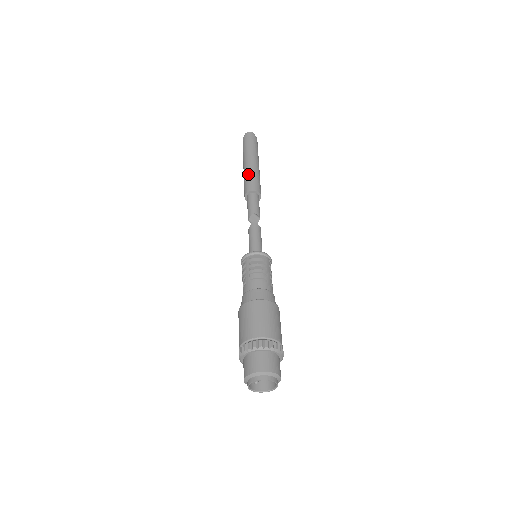
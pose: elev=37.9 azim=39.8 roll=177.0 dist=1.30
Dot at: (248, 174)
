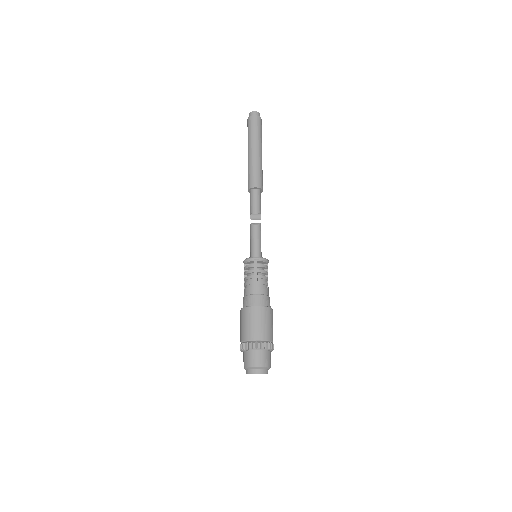
Dot at: occluded
